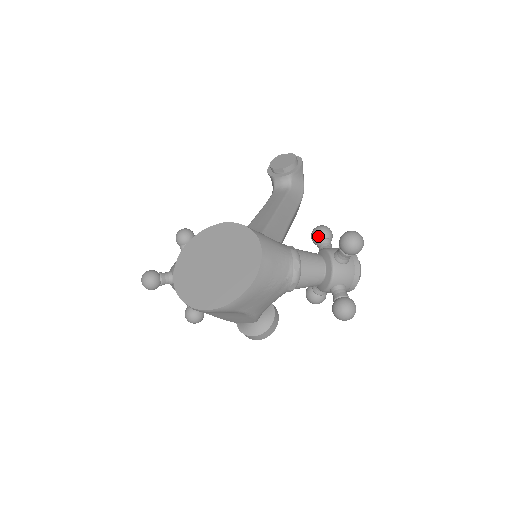
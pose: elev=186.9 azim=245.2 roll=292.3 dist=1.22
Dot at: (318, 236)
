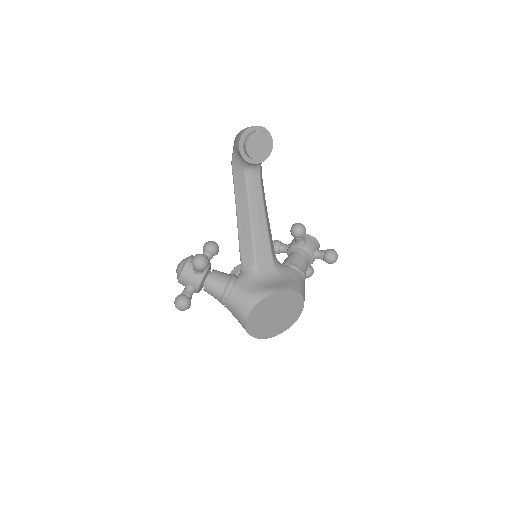
Dot at: (300, 238)
